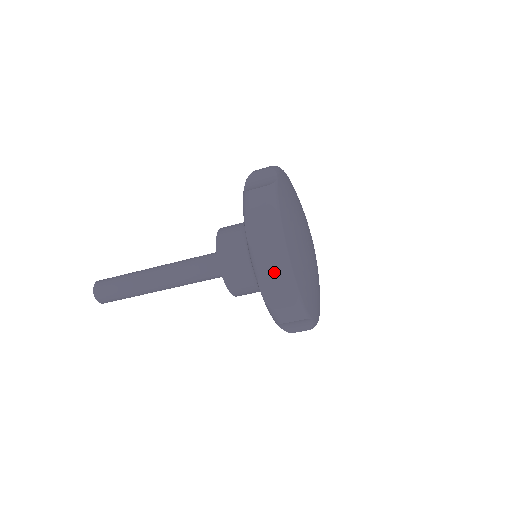
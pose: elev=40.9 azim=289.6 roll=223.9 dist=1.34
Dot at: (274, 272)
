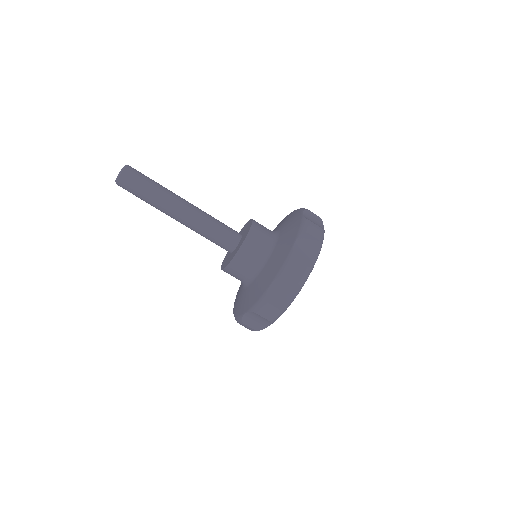
Dot at: (264, 318)
